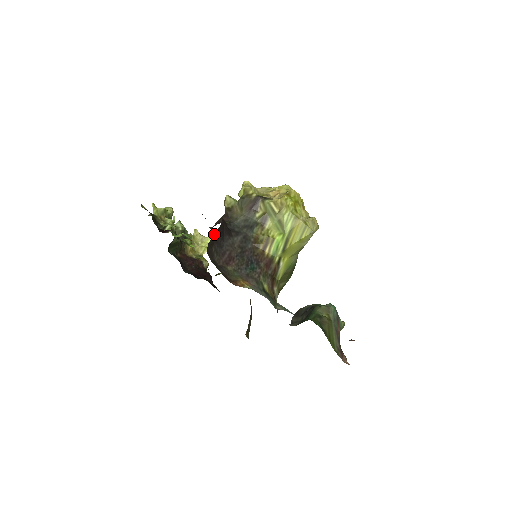
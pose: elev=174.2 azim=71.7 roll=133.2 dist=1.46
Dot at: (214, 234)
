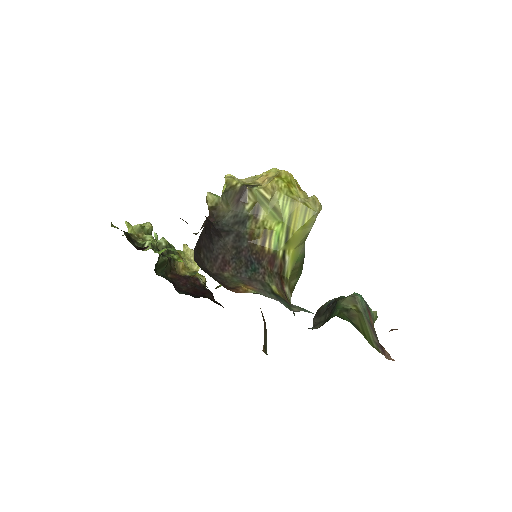
Dot at: (199, 237)
